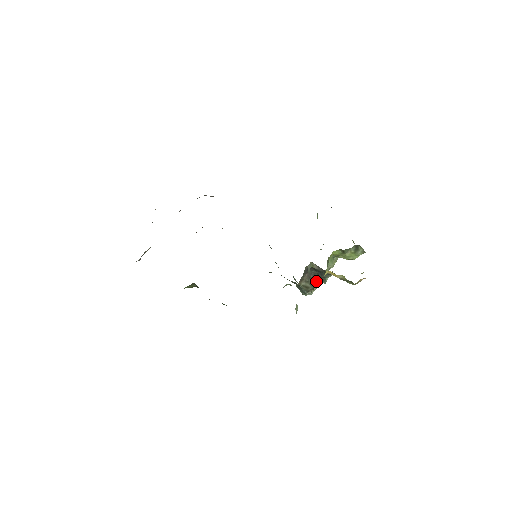
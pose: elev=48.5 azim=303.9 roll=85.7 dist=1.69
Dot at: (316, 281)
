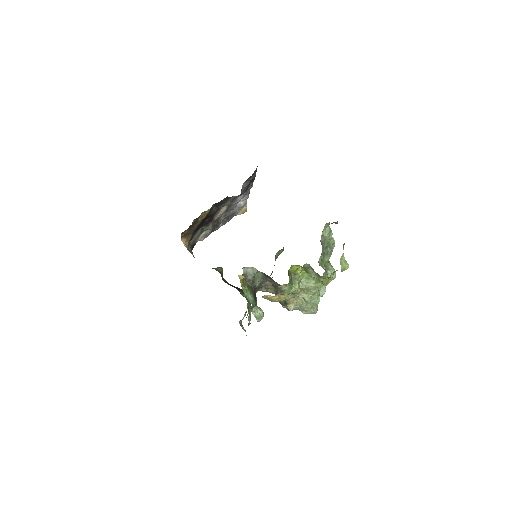
Dot at: occluded
